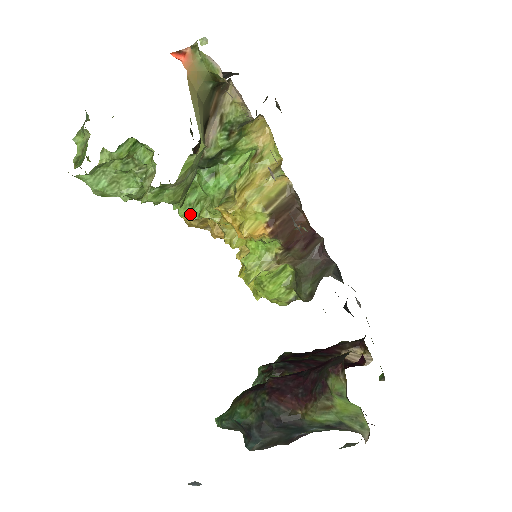
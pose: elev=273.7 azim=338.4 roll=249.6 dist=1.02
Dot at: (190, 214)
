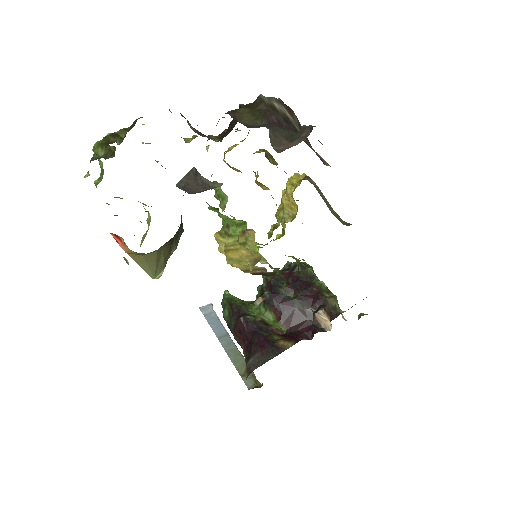
Dot at: (214, 195)
